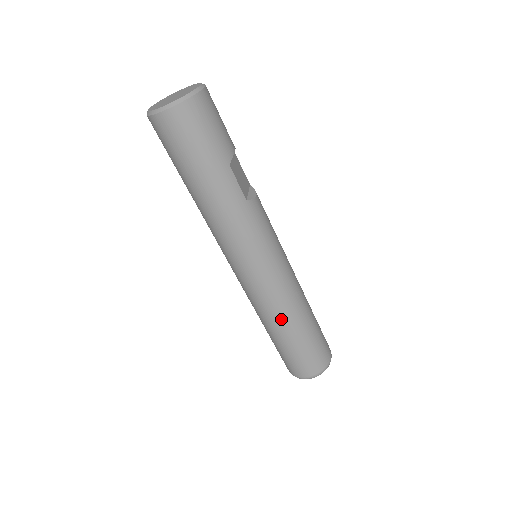
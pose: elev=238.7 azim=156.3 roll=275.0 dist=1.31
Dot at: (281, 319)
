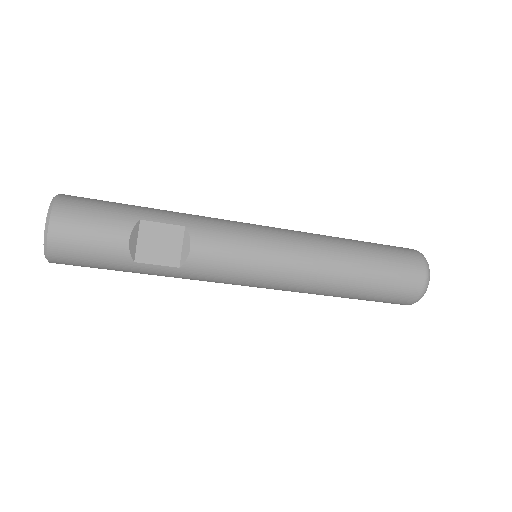
Dot at: occluded
